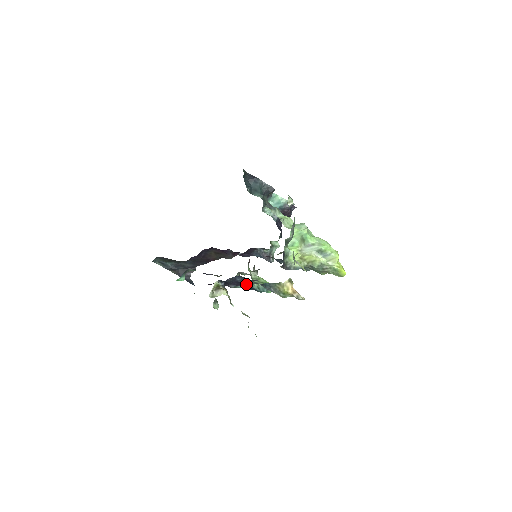
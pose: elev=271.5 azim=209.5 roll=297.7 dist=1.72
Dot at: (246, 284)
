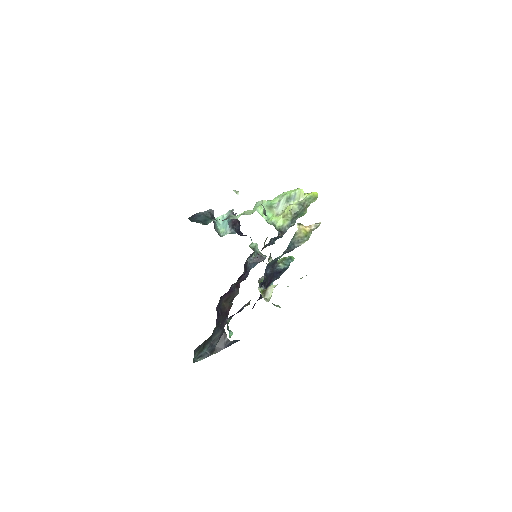
Dot at: (275, 273)
